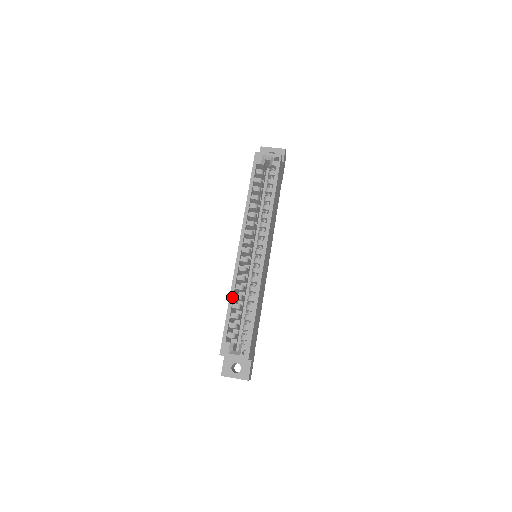
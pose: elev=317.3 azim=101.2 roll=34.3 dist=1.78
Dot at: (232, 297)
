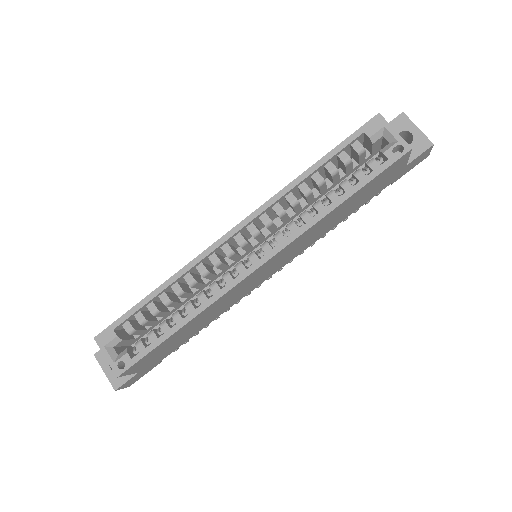
Dot at: (168, 284)
